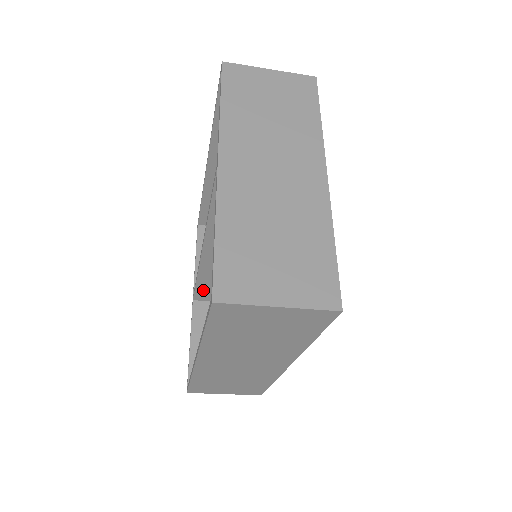
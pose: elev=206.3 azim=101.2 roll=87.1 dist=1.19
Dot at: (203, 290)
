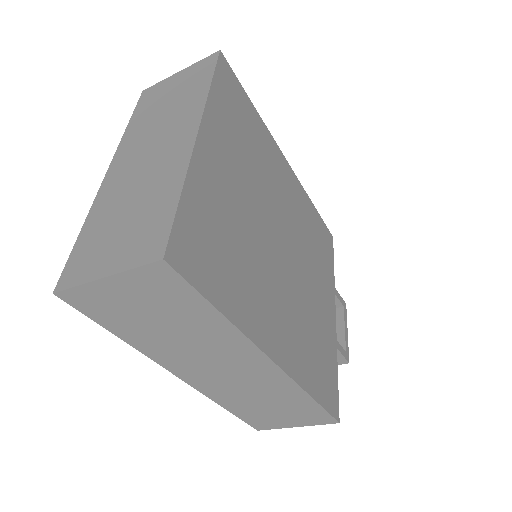
Dot at: occluded
